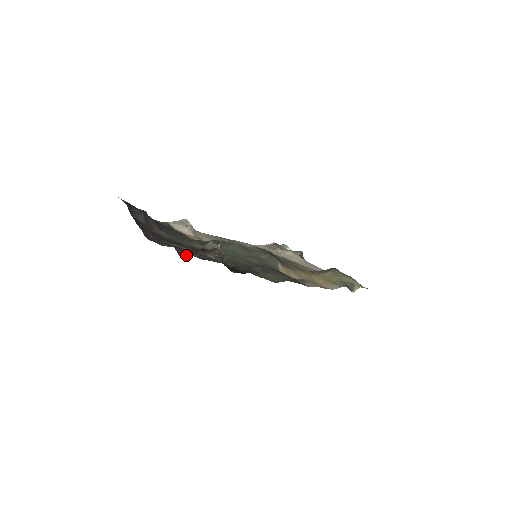
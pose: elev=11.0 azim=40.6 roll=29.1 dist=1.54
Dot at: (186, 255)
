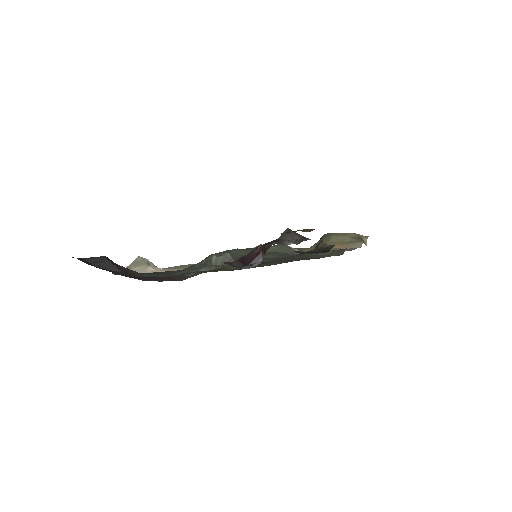
Dot at: (250, 263)
